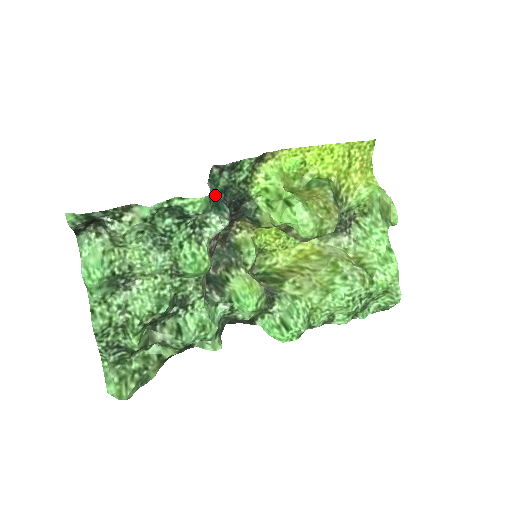
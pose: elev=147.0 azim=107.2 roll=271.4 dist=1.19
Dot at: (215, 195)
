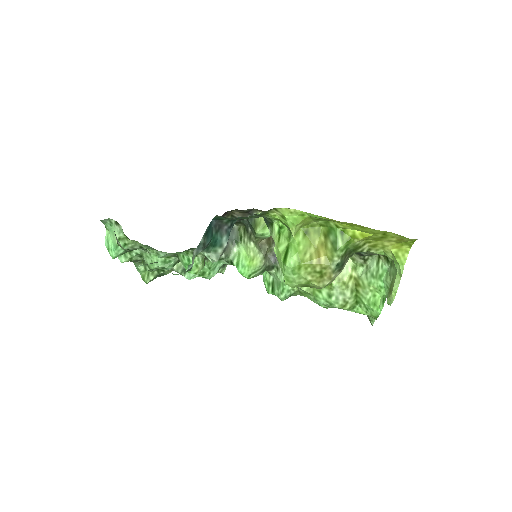
Dot at: (212, 238)
